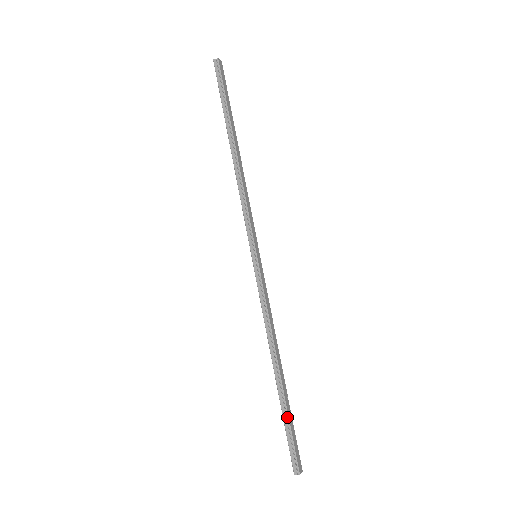
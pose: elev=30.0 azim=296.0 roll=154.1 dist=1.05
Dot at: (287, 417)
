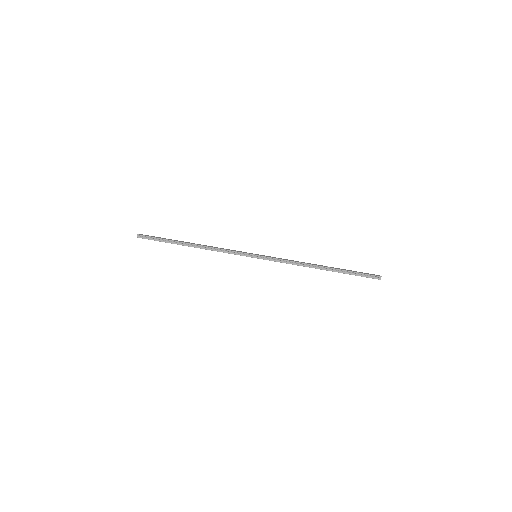
Dot at: (349, 272)
